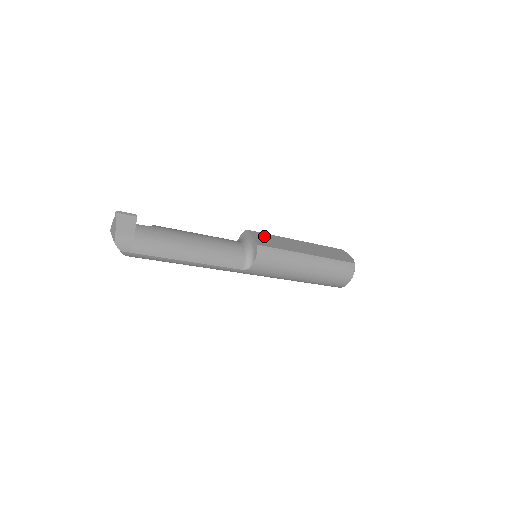
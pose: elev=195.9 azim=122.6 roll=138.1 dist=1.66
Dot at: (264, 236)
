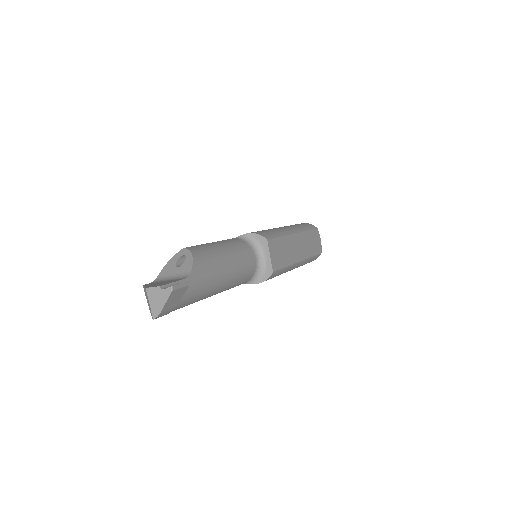
Dot at: (277, 246)
